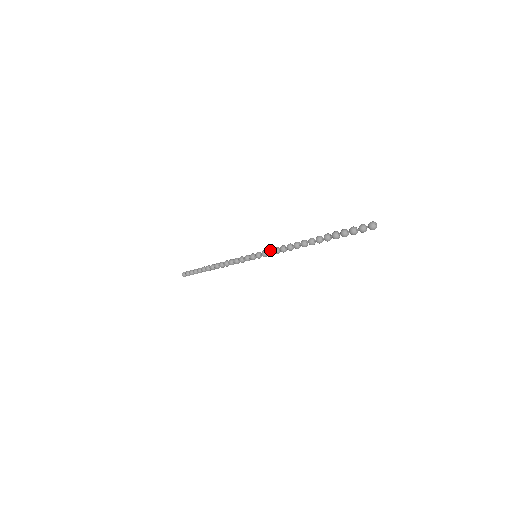
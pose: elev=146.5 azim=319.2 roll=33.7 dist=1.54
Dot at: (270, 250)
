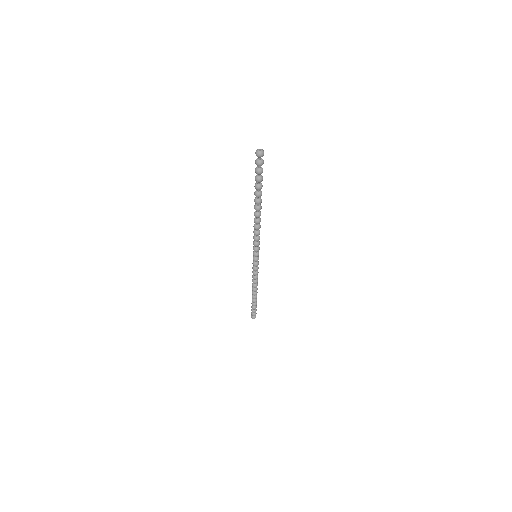
Dot at: occluded
